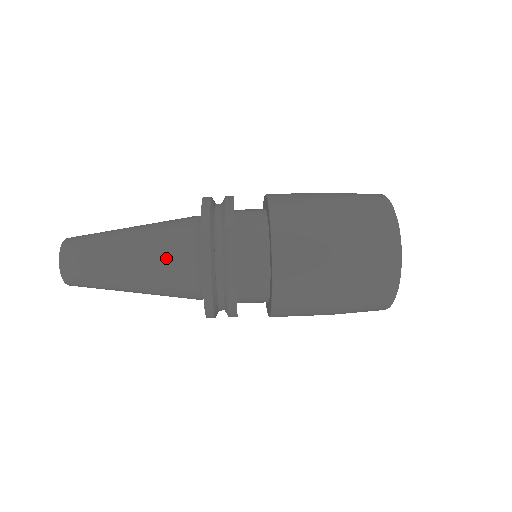
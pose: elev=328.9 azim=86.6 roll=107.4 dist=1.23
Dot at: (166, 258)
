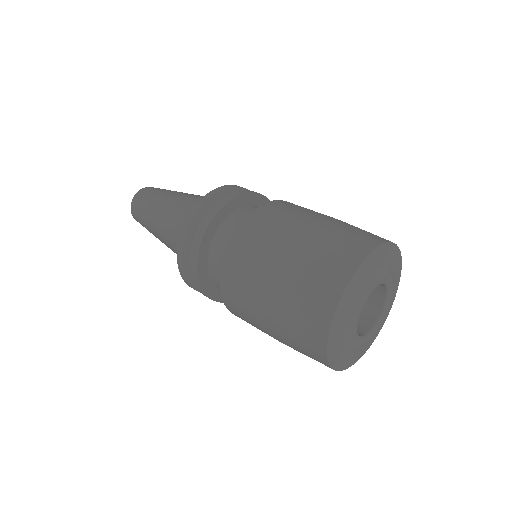
Dot at: (195, 200)
